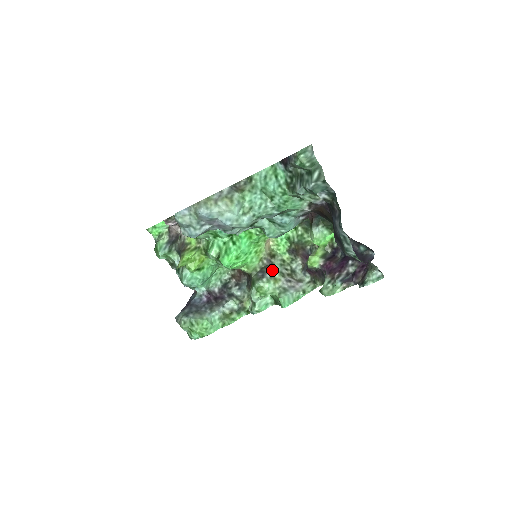
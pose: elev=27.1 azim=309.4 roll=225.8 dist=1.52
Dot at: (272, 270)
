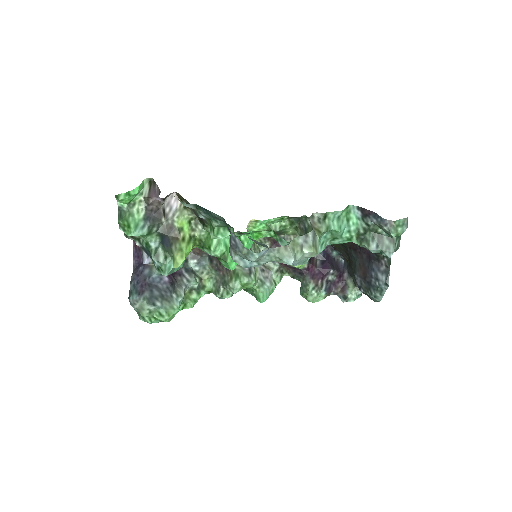
Dot at: occluded
